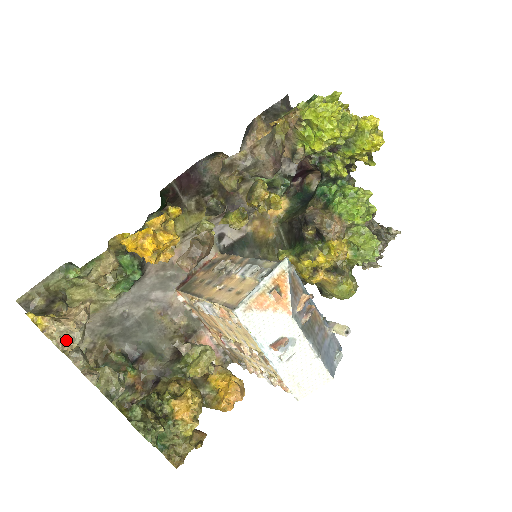
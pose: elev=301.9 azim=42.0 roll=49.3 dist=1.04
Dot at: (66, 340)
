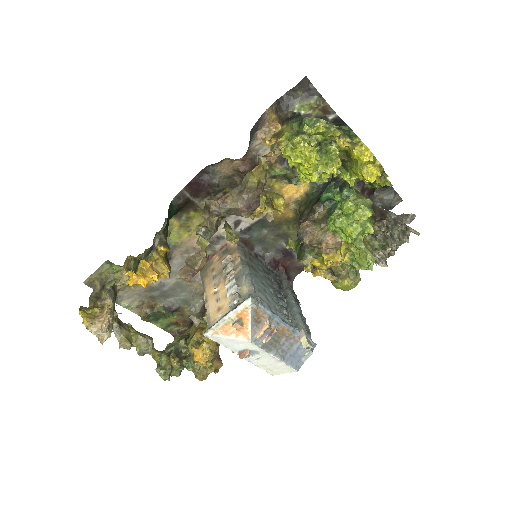
Dot at: (99, 337)
